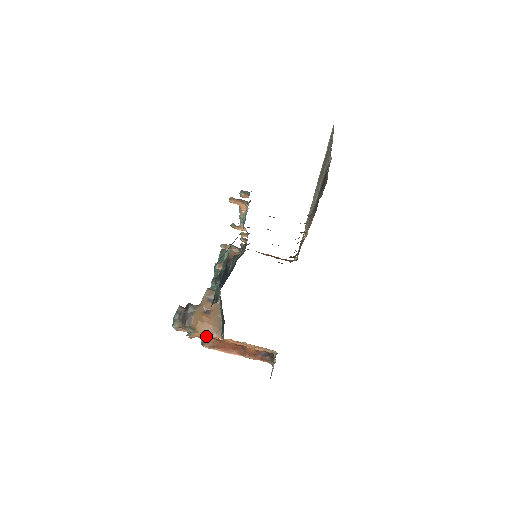
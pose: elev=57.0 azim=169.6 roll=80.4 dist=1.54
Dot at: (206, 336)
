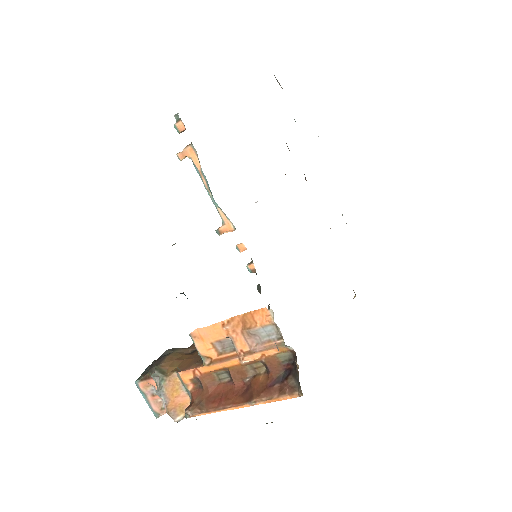
Dot at: (180, 375)
